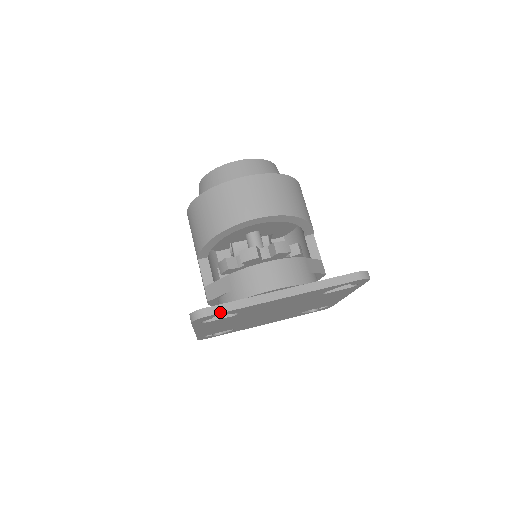
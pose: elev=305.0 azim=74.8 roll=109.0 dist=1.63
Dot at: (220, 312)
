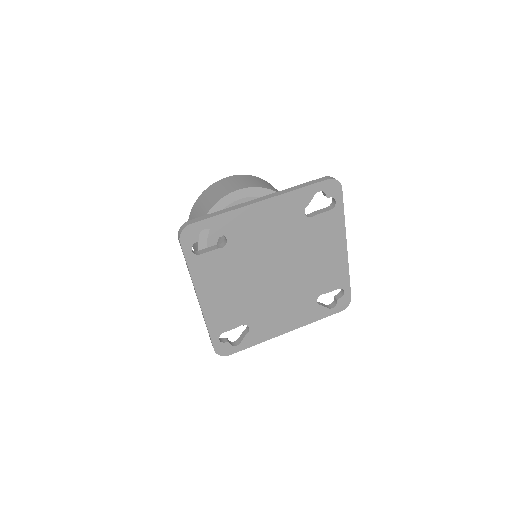
Dot at: (202, 219)
